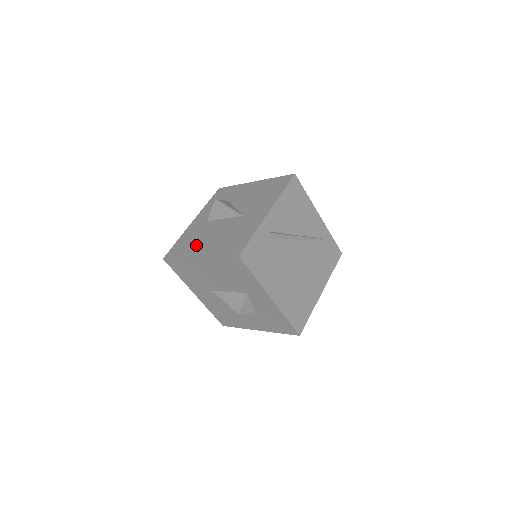
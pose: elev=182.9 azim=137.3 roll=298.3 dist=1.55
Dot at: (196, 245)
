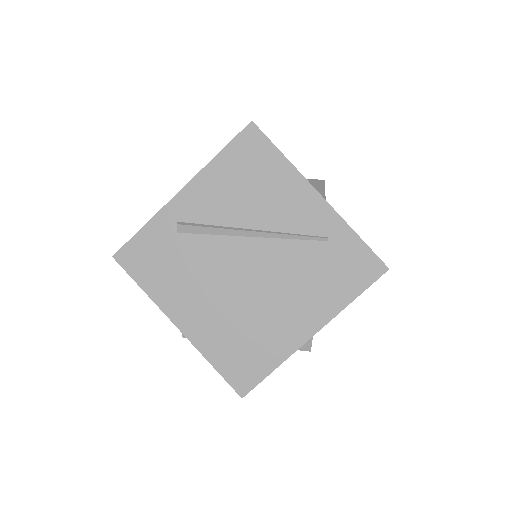
Dot at: occluded
